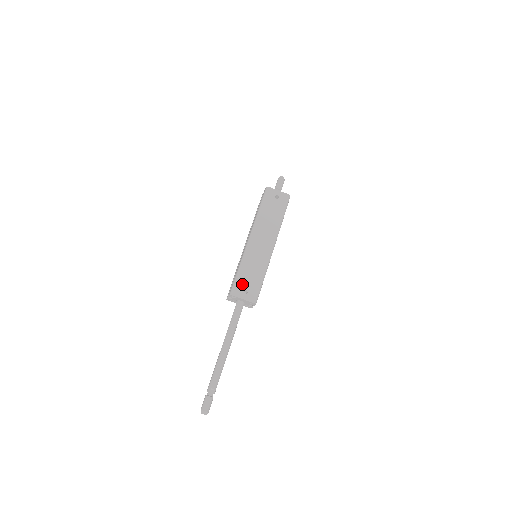
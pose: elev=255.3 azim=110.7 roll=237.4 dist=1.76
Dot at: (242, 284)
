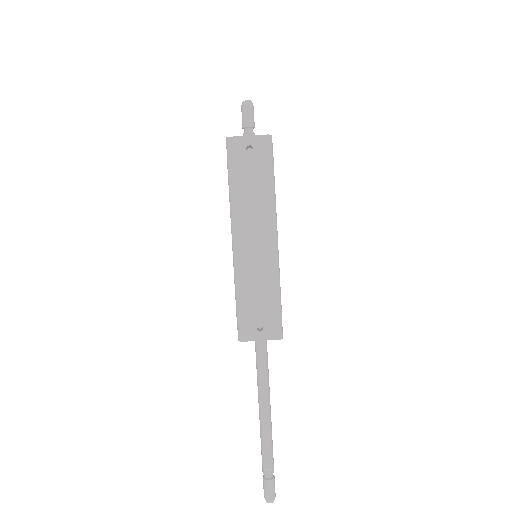
Dot at: (250, 319)
